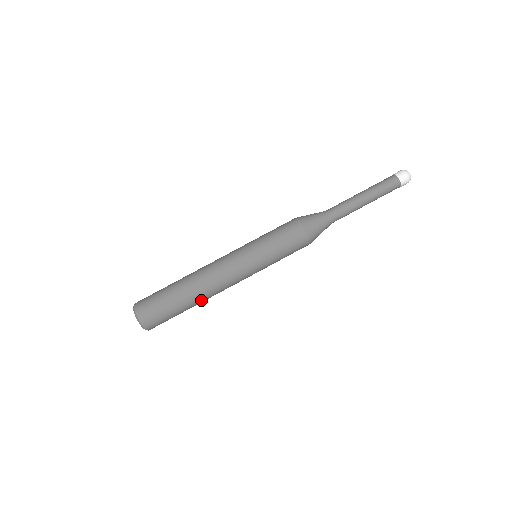
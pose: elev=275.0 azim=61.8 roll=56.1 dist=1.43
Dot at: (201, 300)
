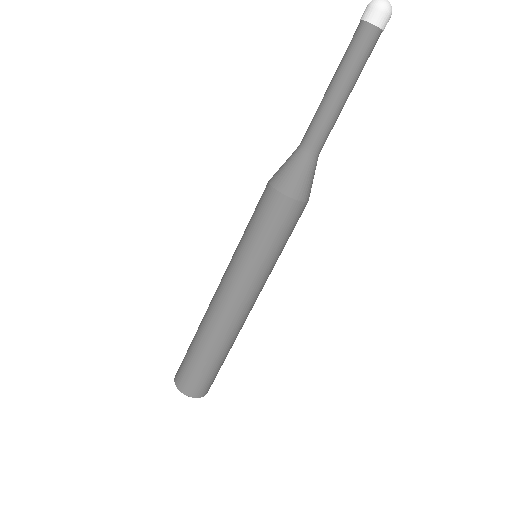
Dot at: occluded
